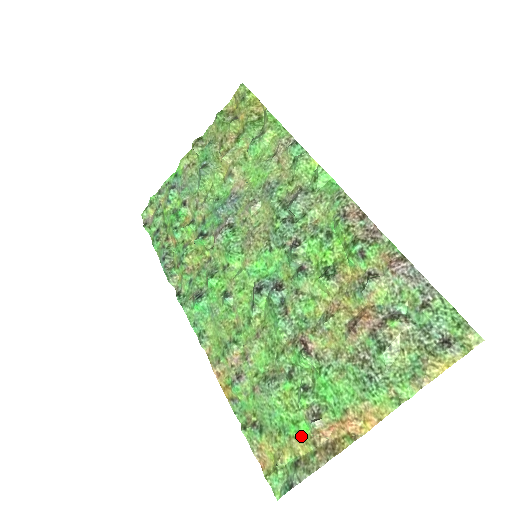
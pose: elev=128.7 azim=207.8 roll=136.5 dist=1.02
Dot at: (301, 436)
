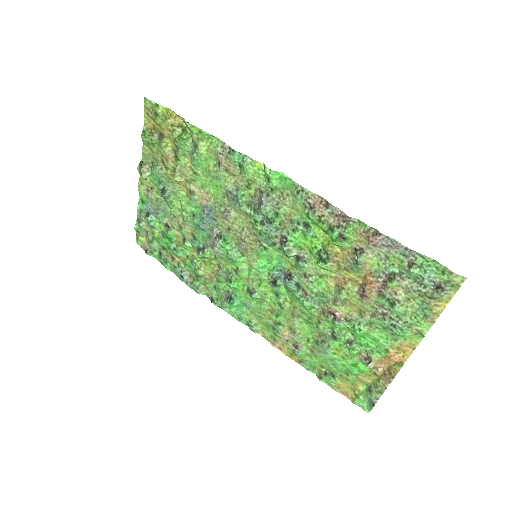
Dot at: (363, 373)
